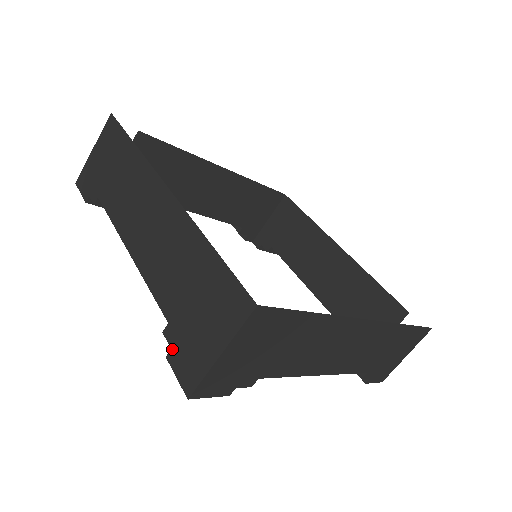
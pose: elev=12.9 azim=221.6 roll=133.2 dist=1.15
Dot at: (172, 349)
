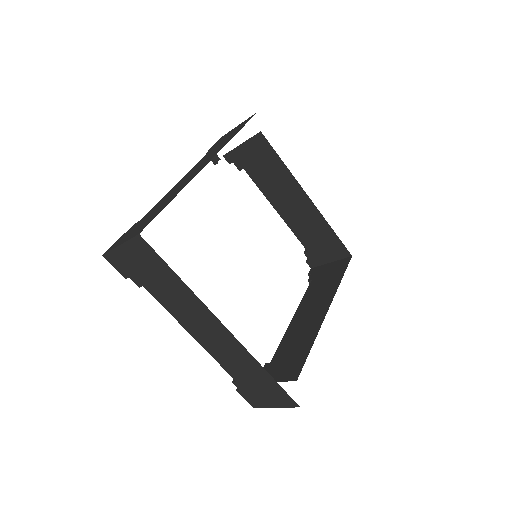
Dot at: (241, 391)
